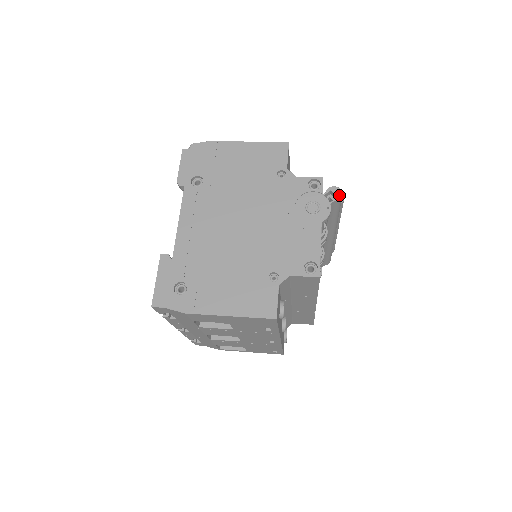
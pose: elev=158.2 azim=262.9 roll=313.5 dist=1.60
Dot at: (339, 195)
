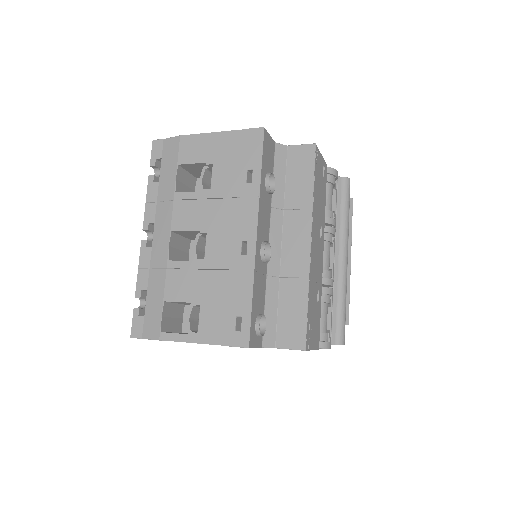
Dot at: (347, 178)
